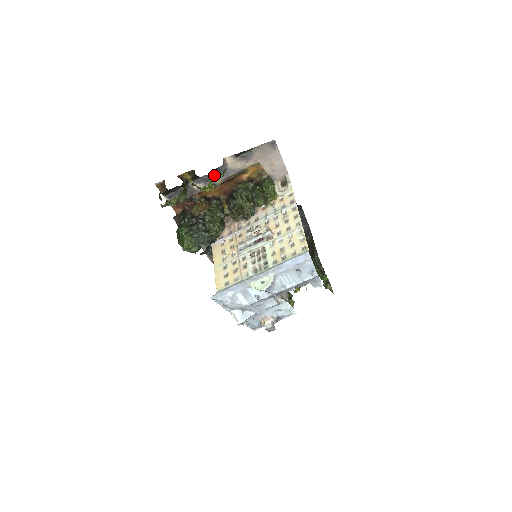
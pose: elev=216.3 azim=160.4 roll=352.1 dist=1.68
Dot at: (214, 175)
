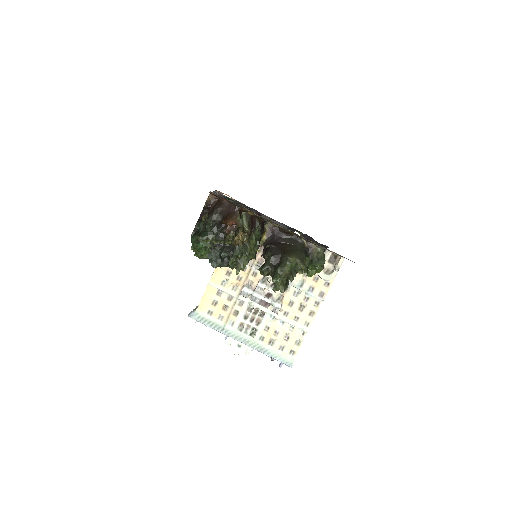
Dot at: occluded
